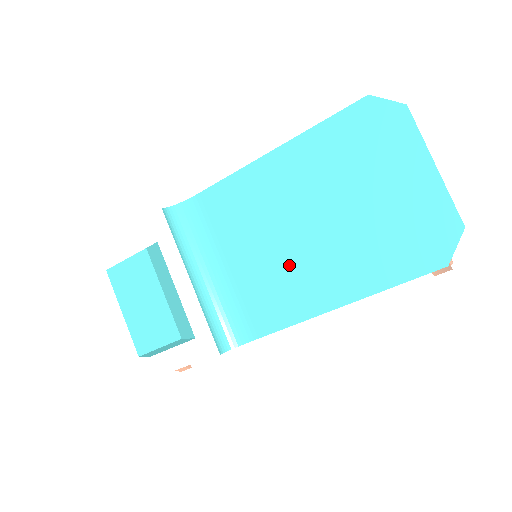
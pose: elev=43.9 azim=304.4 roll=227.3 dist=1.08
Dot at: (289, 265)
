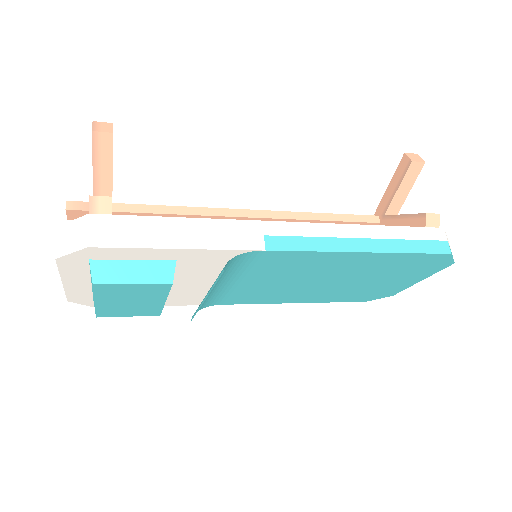
Dot at: (288, 290)
